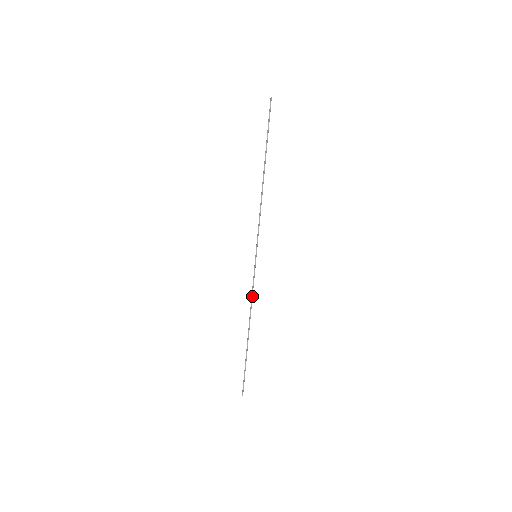
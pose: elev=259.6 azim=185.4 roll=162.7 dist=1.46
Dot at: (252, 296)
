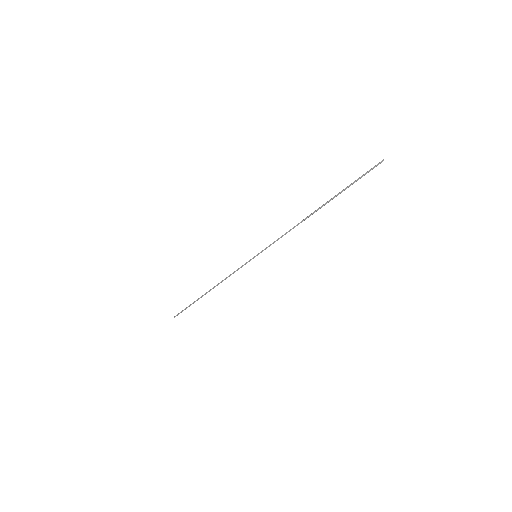
Dot at: occluded
